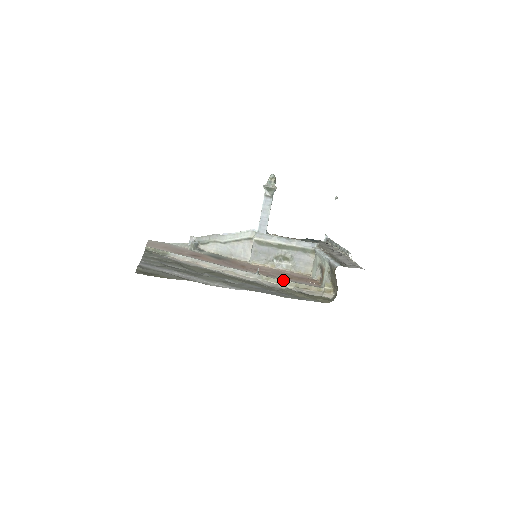
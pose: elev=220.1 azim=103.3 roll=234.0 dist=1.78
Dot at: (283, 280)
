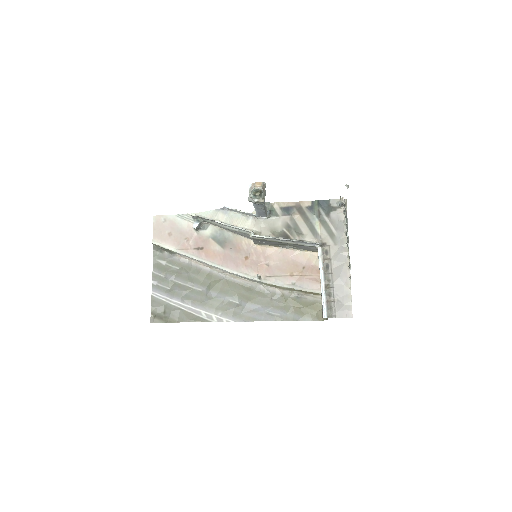
Dot at: (282, 287)
